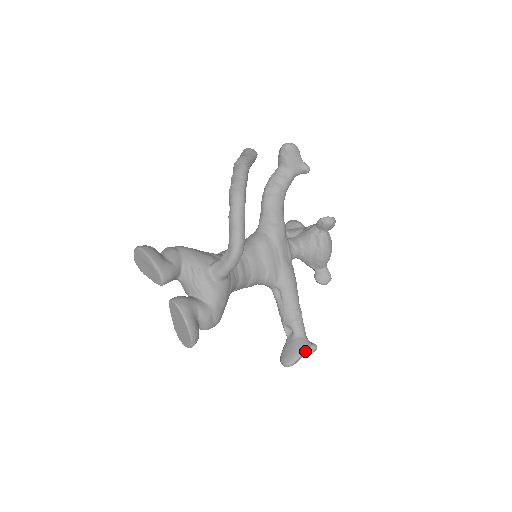
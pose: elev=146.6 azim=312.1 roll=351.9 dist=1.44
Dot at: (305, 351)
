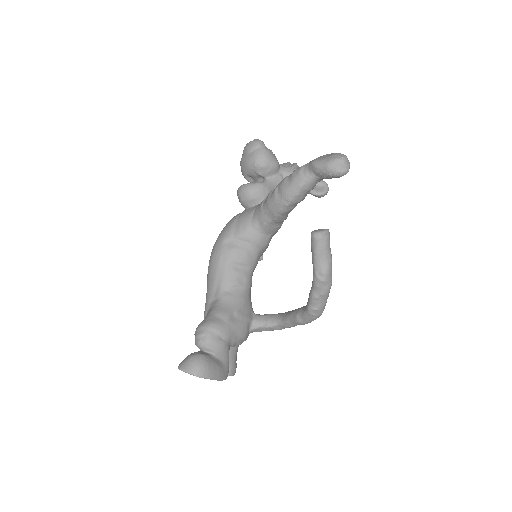
Dot at: occluded
